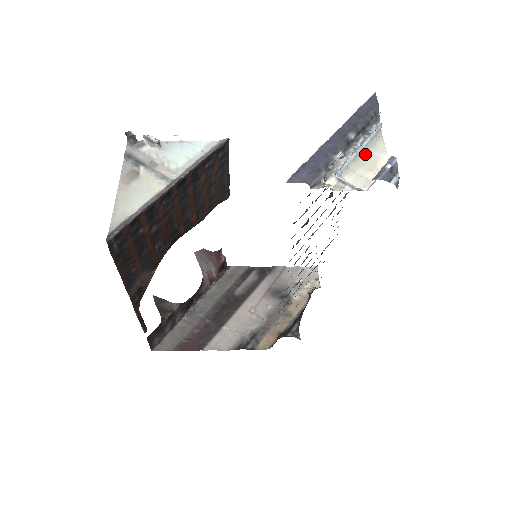
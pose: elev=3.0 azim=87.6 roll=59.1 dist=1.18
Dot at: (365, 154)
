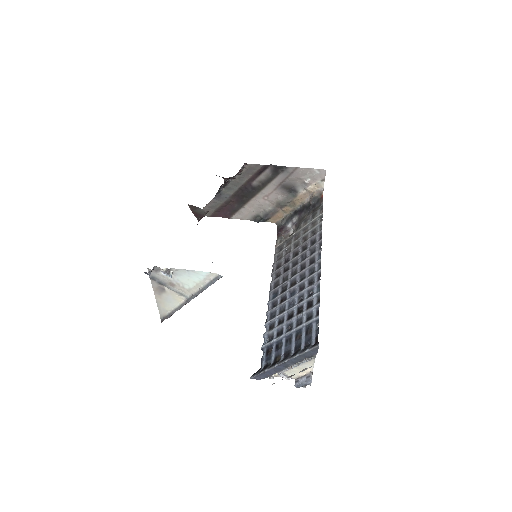
Dot at: (300, 365)
